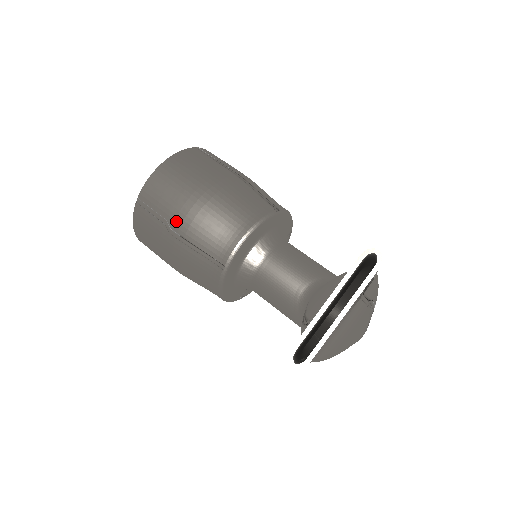
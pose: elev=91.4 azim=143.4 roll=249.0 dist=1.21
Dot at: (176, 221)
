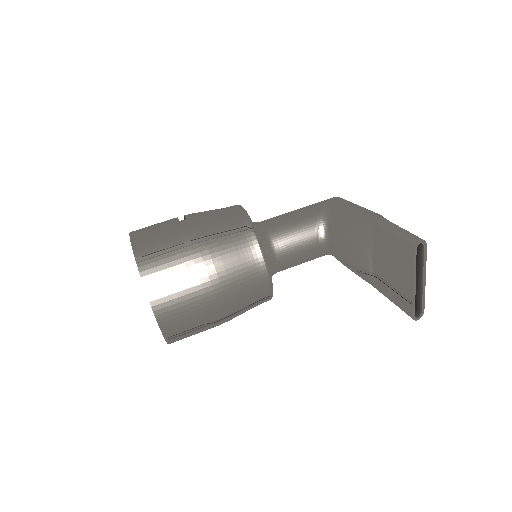
Dot at: (214, 318)
